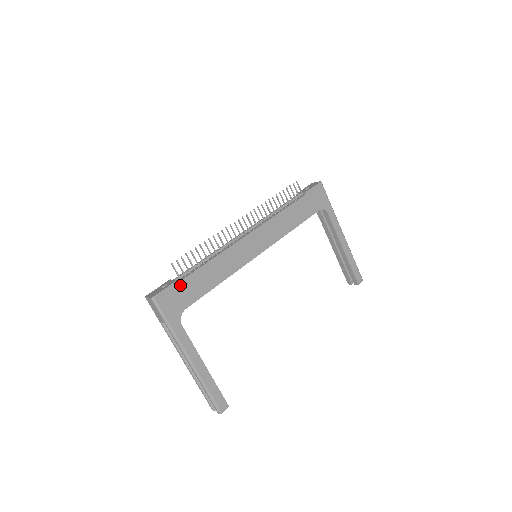
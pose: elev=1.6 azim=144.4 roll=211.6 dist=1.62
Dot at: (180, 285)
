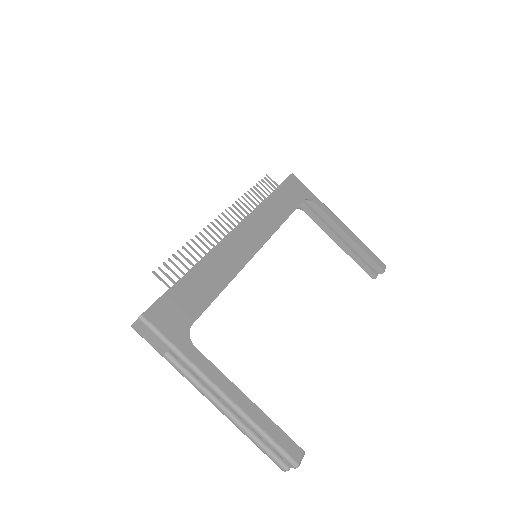
Dot at: (174, 295)
